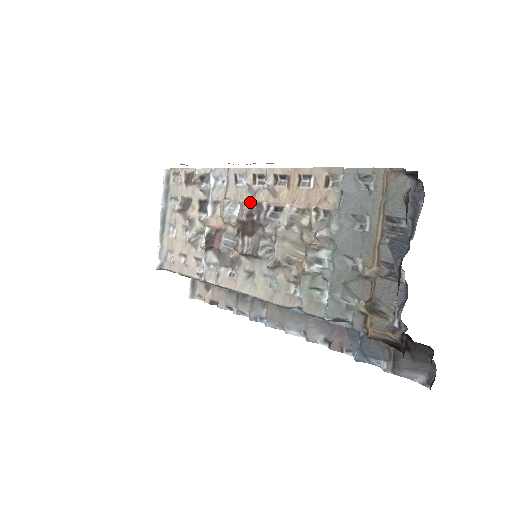
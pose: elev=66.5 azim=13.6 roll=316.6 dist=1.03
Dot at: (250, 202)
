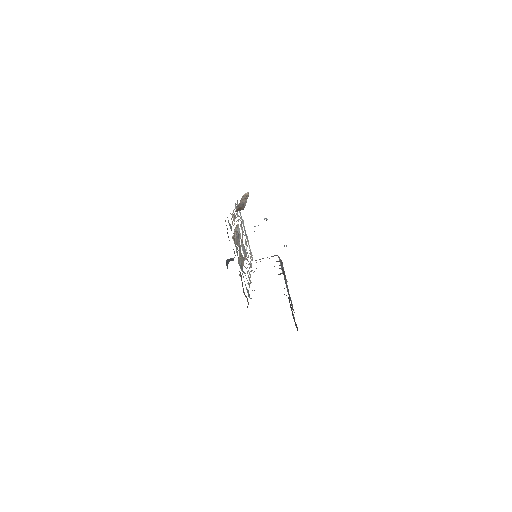
Dot at: occluded
